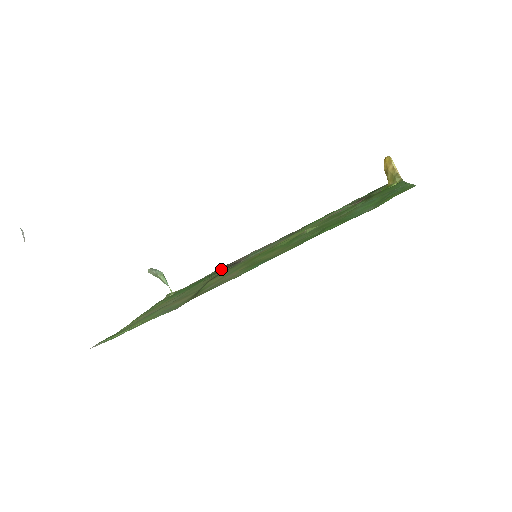
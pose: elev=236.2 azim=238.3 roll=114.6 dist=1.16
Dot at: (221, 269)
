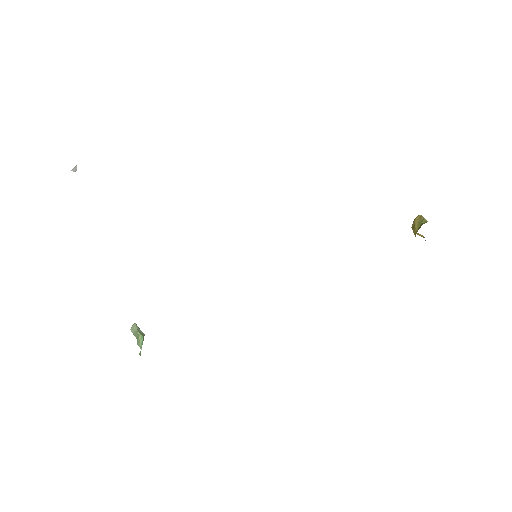
Dot at: occluded
